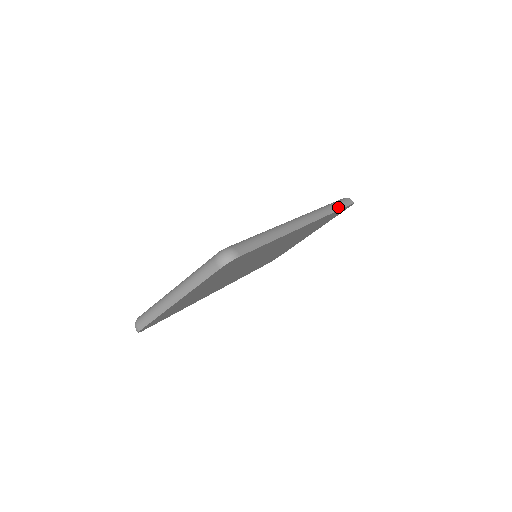
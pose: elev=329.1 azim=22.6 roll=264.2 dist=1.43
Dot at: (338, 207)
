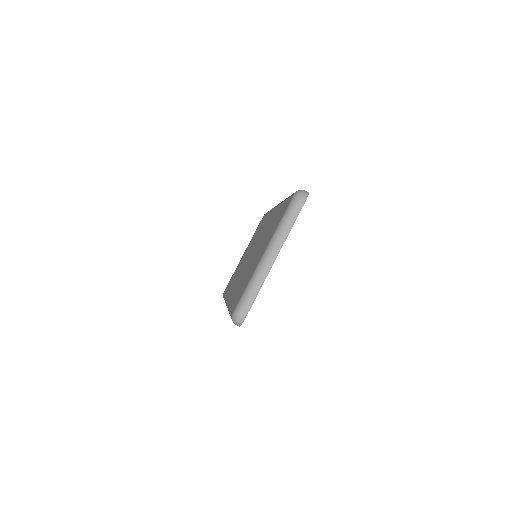
Dot at: occluded
